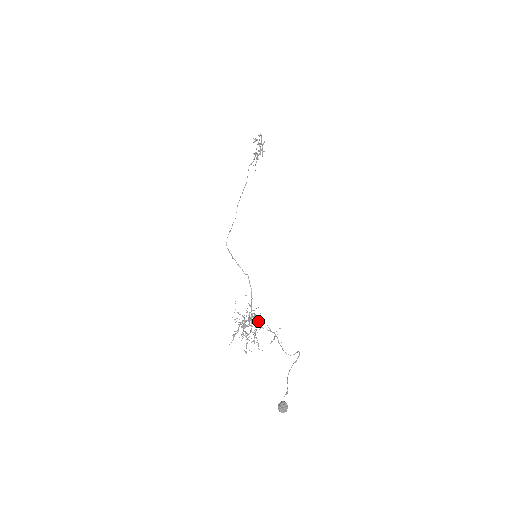
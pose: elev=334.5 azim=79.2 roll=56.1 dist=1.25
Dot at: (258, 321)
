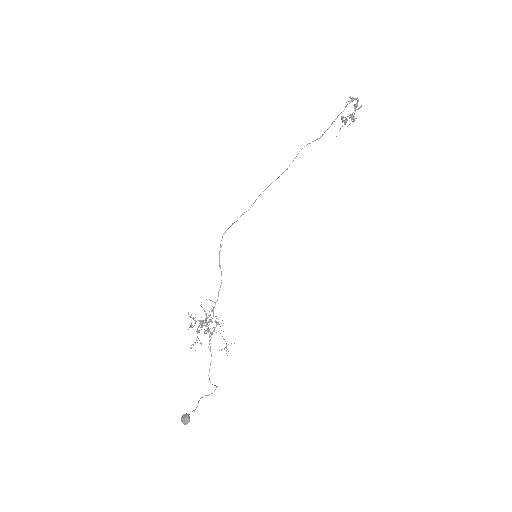
Dot at: (219, 324)
